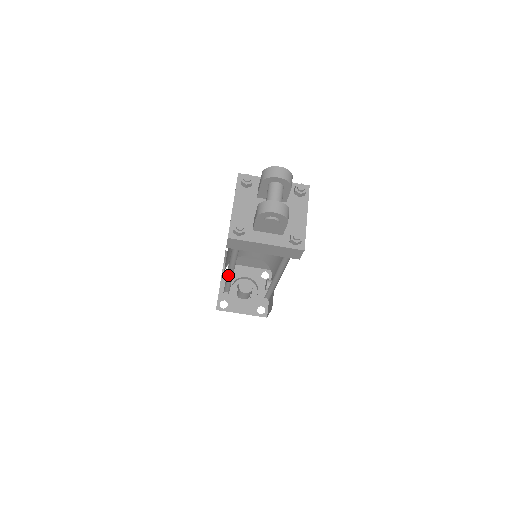
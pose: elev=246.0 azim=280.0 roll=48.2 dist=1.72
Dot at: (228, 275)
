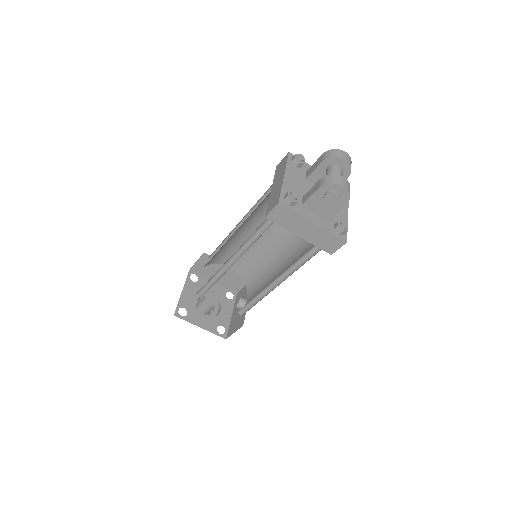
Dot at: (221, 268)
